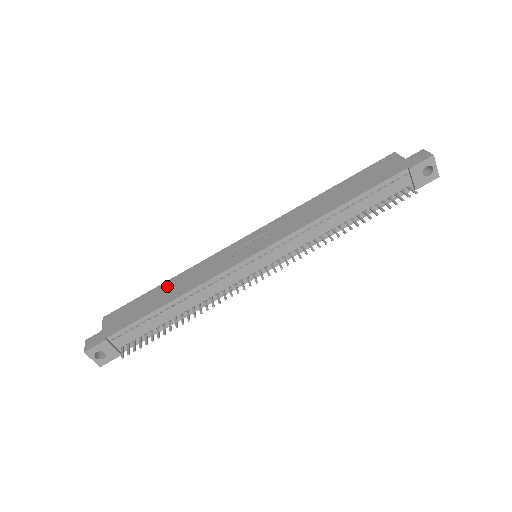
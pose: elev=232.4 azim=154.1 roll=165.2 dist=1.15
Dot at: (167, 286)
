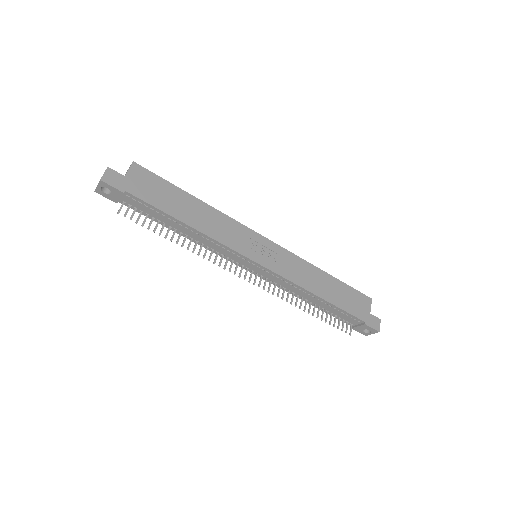
Dot at: (195, 204)
